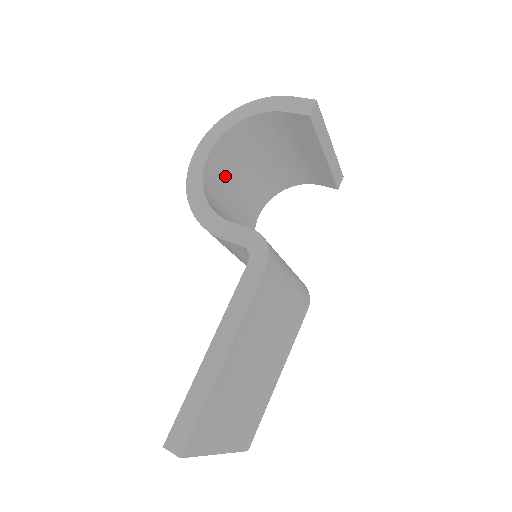
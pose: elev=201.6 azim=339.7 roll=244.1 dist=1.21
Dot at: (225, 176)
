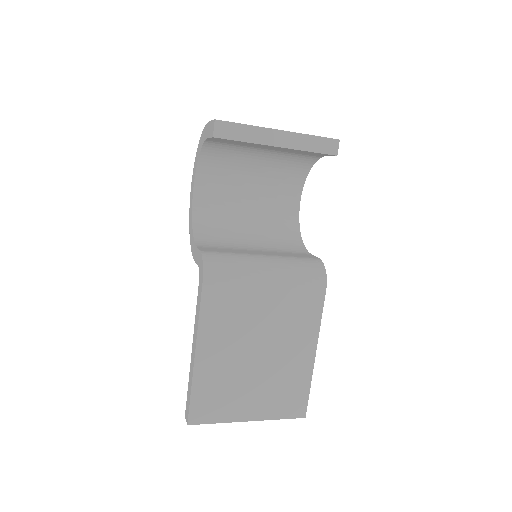
Dot at: (225, 194)
